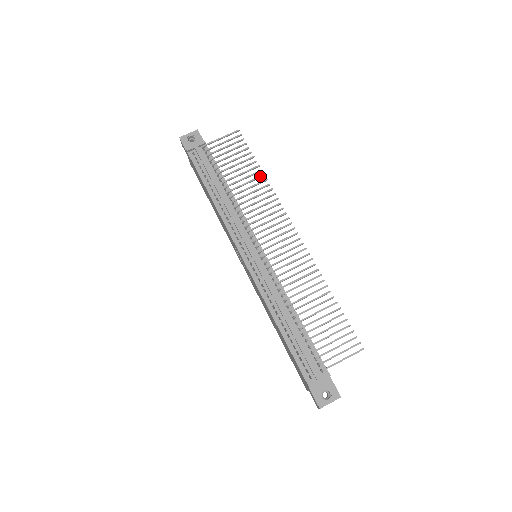
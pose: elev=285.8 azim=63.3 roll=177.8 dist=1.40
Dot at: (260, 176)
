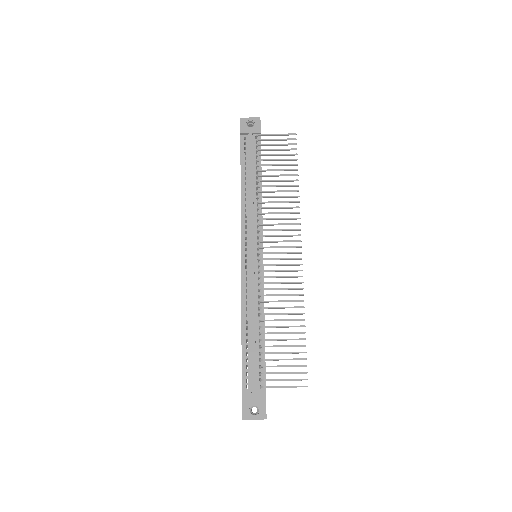
Dot at: (294, 185)
